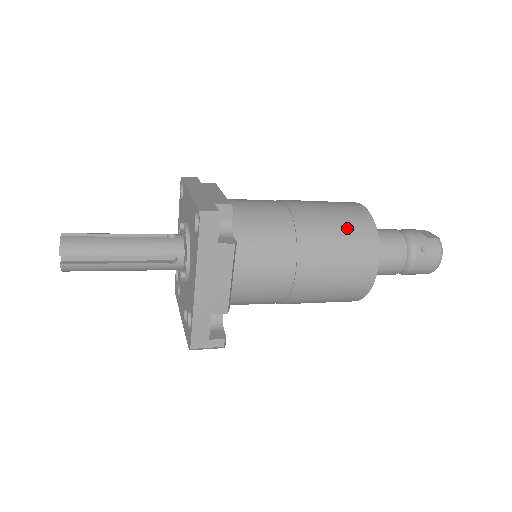
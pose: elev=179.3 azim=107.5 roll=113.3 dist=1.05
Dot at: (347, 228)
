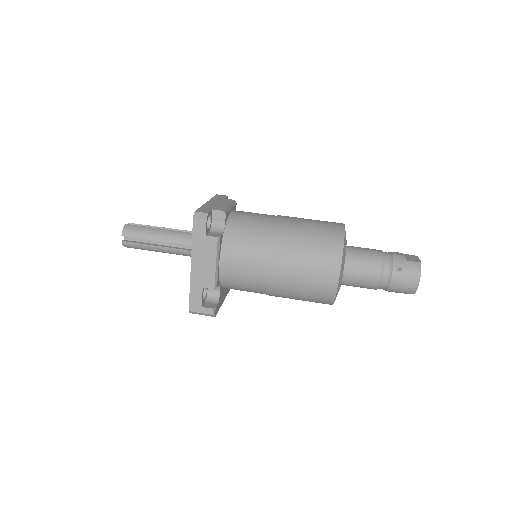
Dot at: (317, 239)
